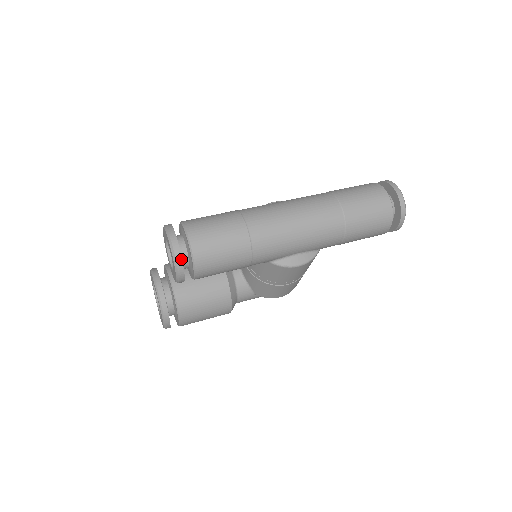
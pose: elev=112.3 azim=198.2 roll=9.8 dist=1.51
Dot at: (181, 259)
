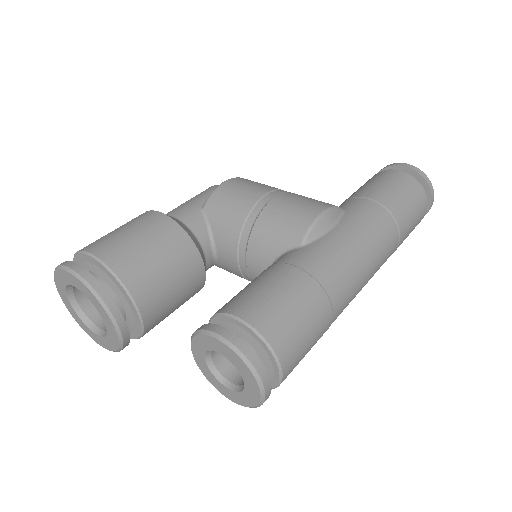
Dot at: occluded
